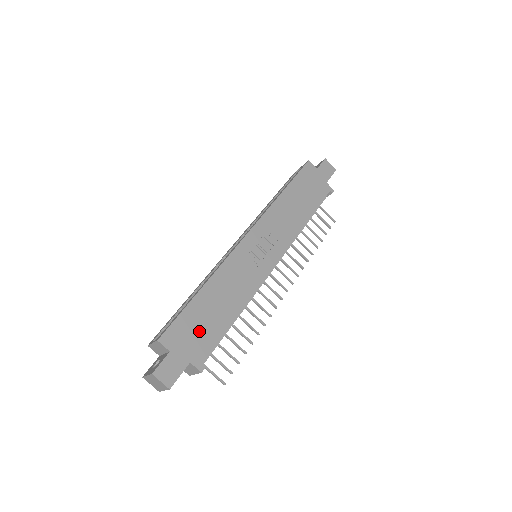
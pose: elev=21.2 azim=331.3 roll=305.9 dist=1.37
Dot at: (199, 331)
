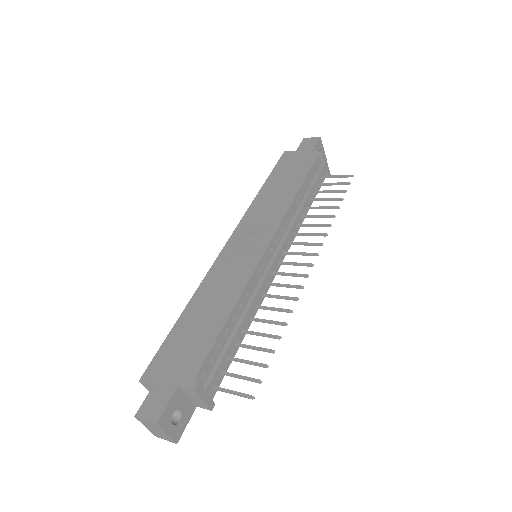
Dot at: (186, 350)
